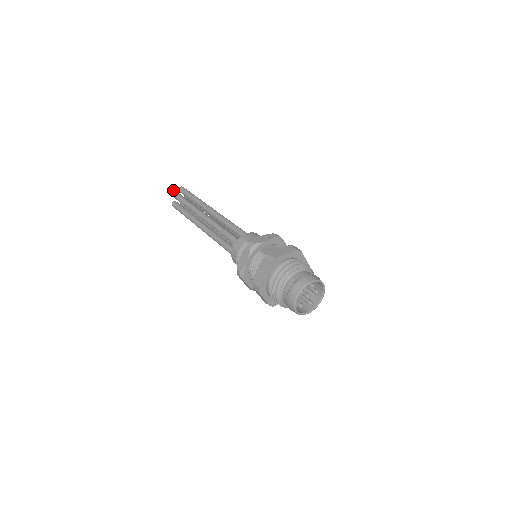
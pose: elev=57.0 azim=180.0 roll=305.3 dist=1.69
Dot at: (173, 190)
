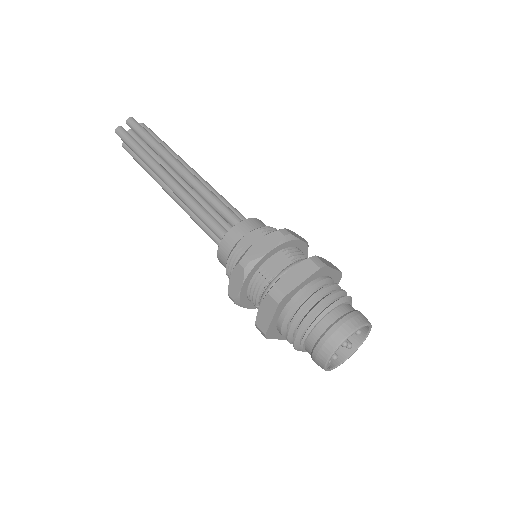
Dot at: (117, 127)
